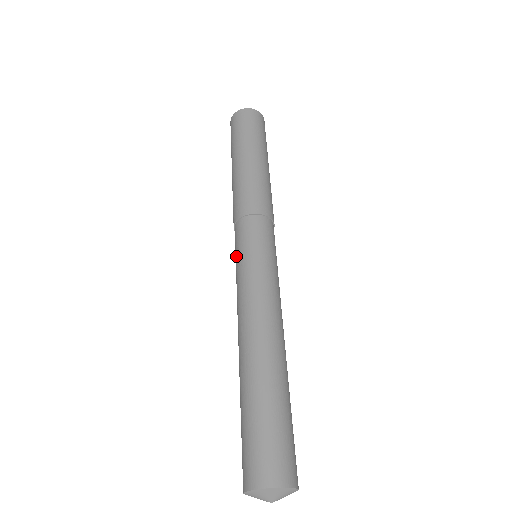
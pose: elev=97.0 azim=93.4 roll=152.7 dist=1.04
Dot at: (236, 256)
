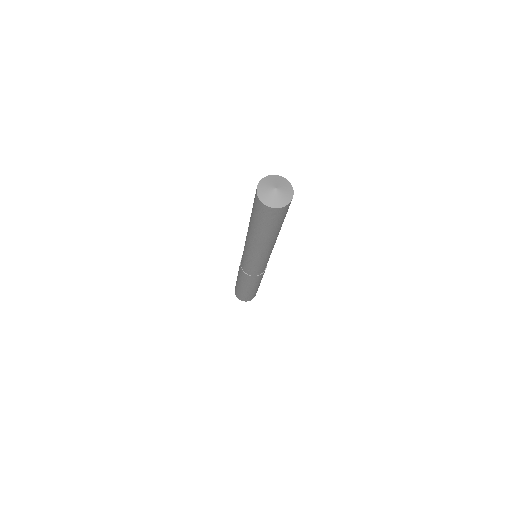
Dot at: (243, 256)
